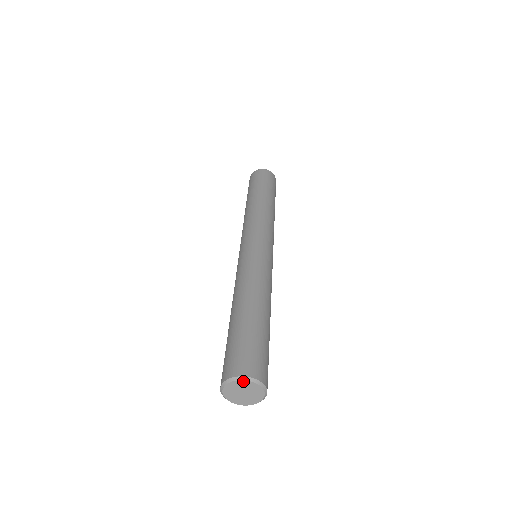
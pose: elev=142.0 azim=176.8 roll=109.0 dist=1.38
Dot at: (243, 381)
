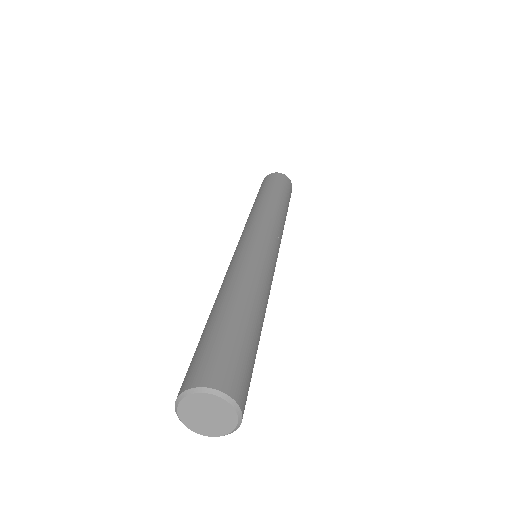
Dot at: (193, 395)
